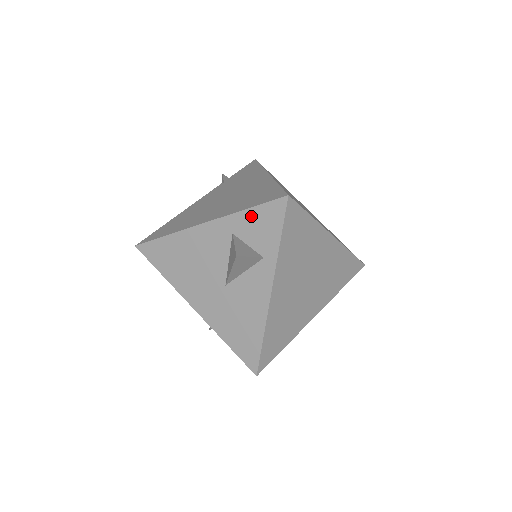
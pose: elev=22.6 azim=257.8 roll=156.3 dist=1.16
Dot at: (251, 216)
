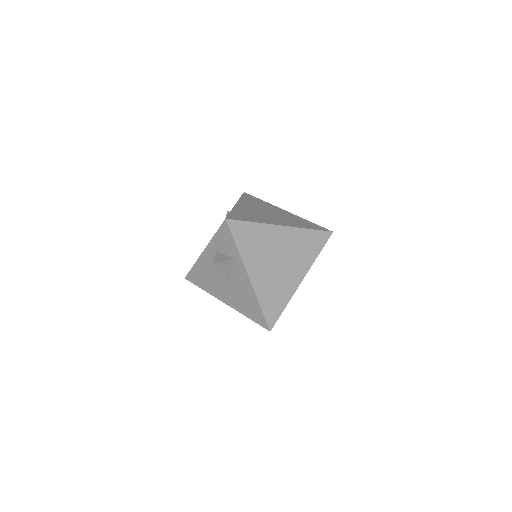
Dot at: (218, 238)
